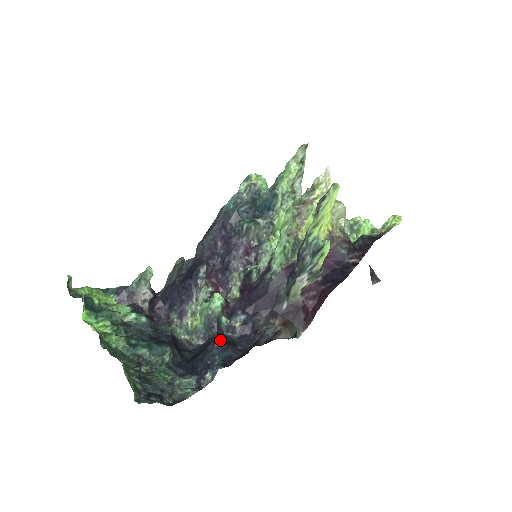
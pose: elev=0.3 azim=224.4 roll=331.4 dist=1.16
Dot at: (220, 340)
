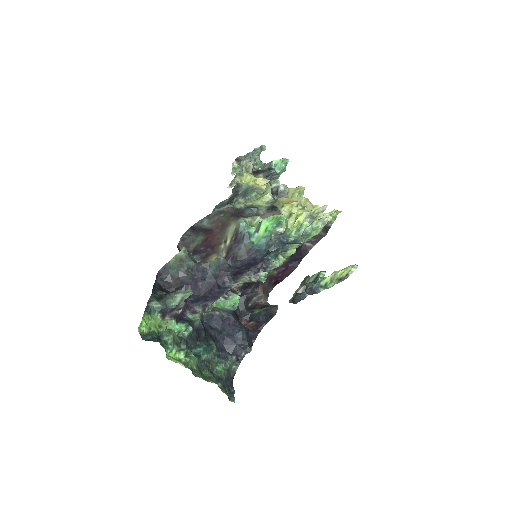
Dot at: (242, 327)
